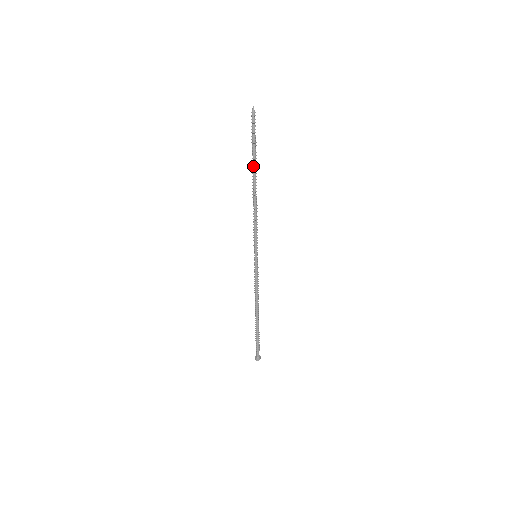
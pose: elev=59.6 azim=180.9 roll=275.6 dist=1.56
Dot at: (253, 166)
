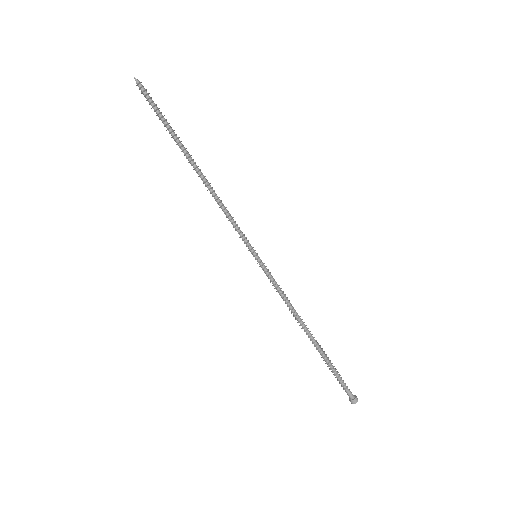
Dot at: (179, 144)
